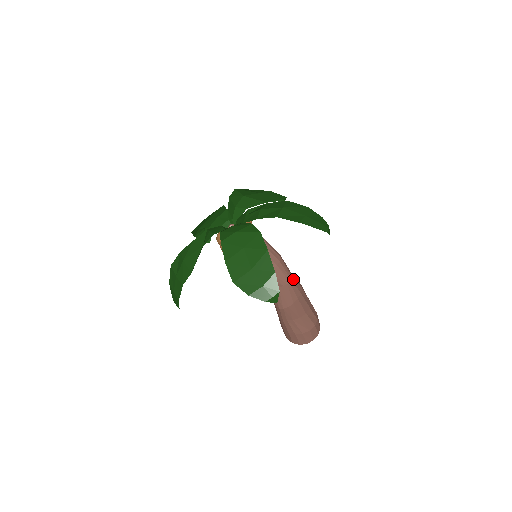
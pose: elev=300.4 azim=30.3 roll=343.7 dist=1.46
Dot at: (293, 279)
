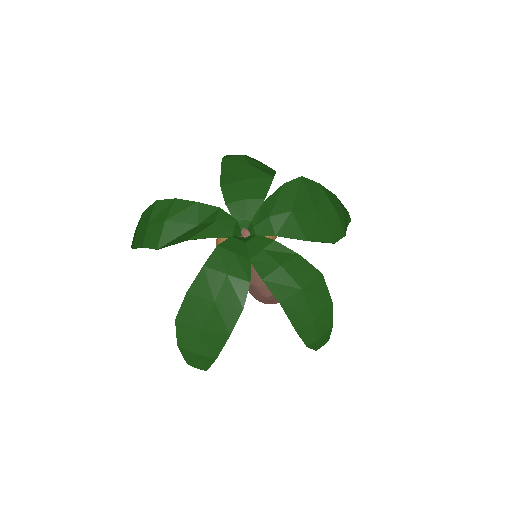
Dot at: occluded
